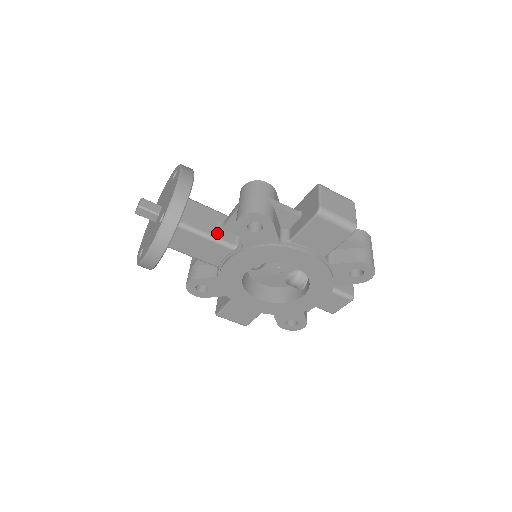
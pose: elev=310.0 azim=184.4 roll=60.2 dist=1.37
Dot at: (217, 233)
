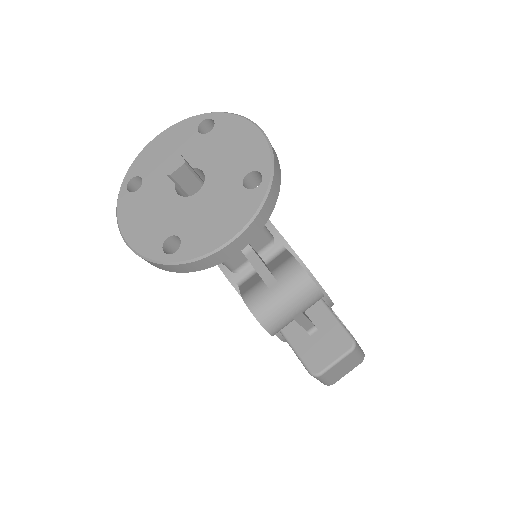
Dot at: occluded
